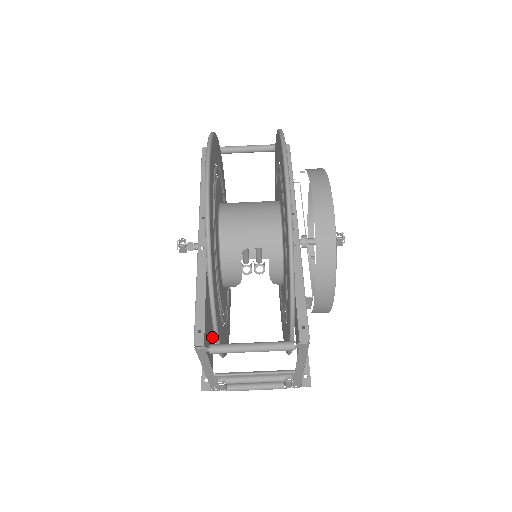
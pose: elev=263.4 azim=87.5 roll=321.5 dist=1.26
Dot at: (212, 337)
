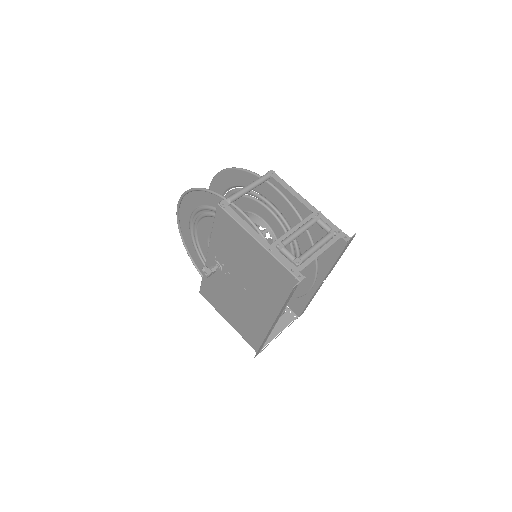
Dot at: (281, 300)
